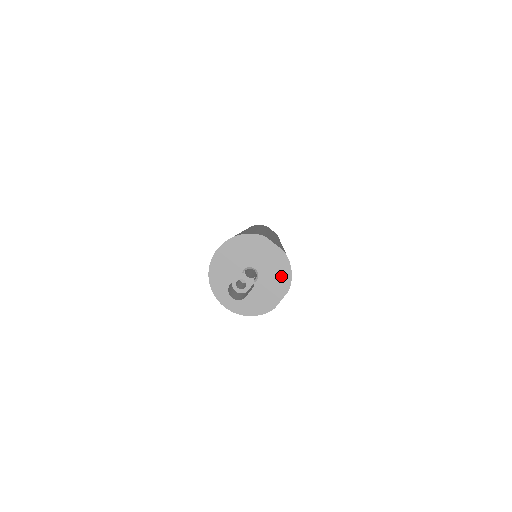
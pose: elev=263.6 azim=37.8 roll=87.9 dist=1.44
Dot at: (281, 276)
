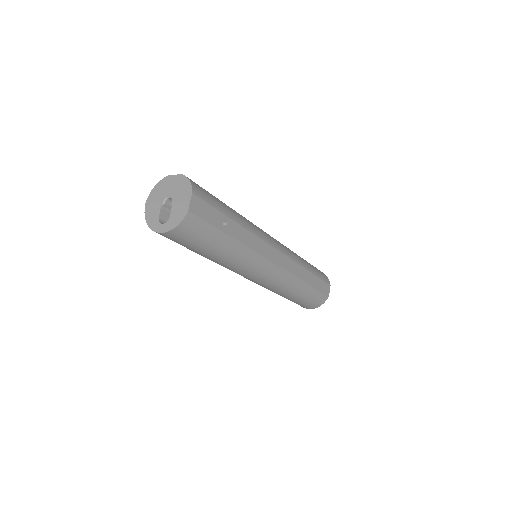
Dot at: (185, 189)
